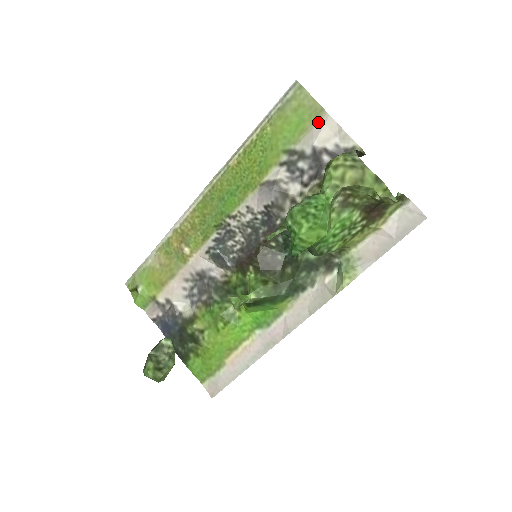
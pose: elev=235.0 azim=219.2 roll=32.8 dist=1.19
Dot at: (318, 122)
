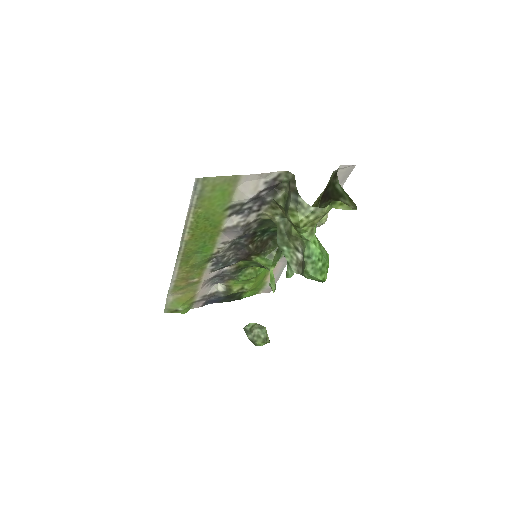
Dot at: (239, 183)
